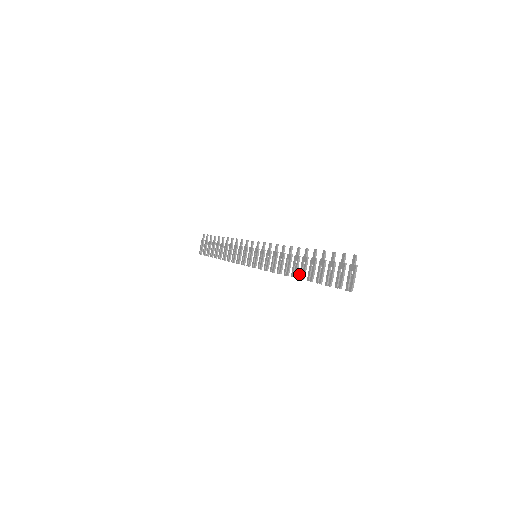
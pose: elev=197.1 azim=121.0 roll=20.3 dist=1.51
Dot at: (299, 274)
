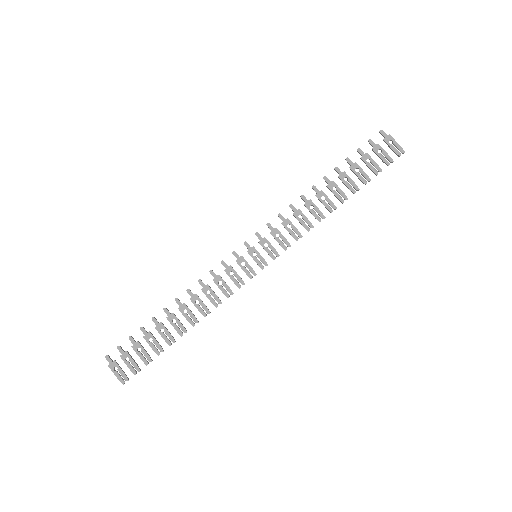
Dot at: (339, 200)
